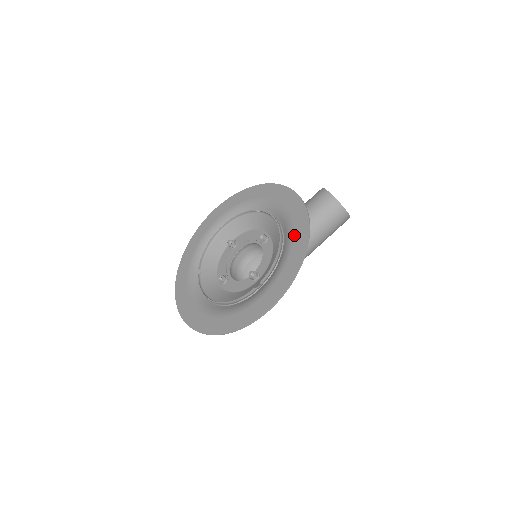
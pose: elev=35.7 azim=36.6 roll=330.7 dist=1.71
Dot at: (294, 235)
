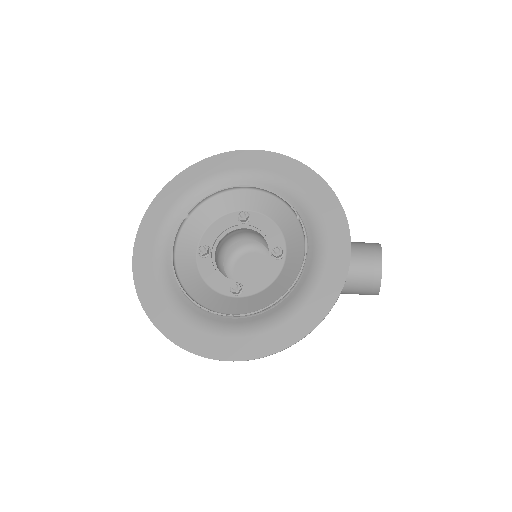
Dot at: (307, 303)
